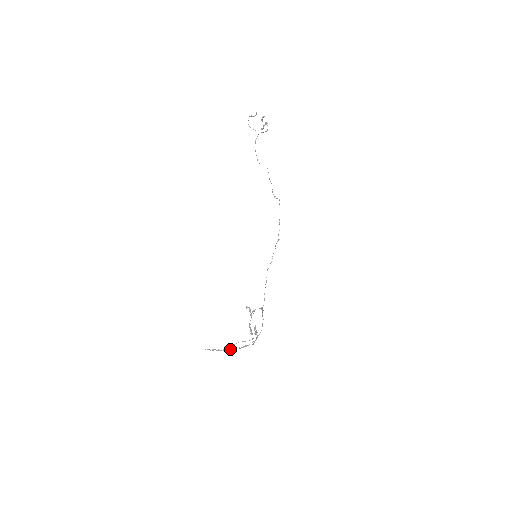
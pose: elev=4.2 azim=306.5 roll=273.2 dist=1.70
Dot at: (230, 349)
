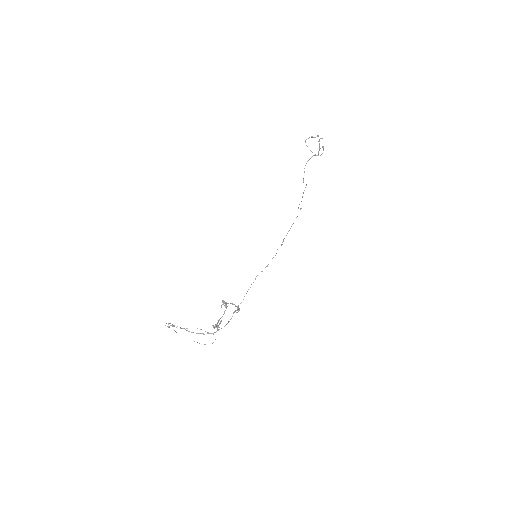
Dot at: occluded
